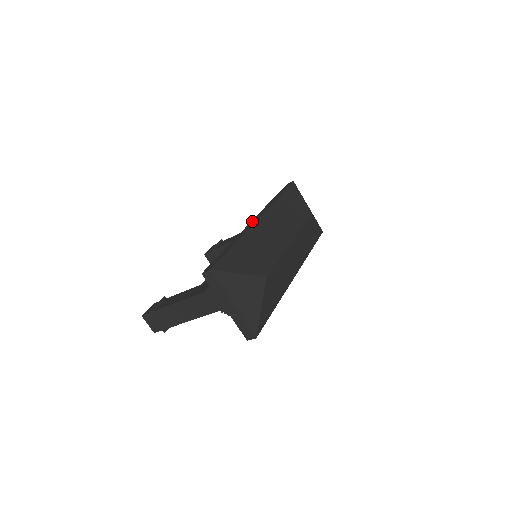
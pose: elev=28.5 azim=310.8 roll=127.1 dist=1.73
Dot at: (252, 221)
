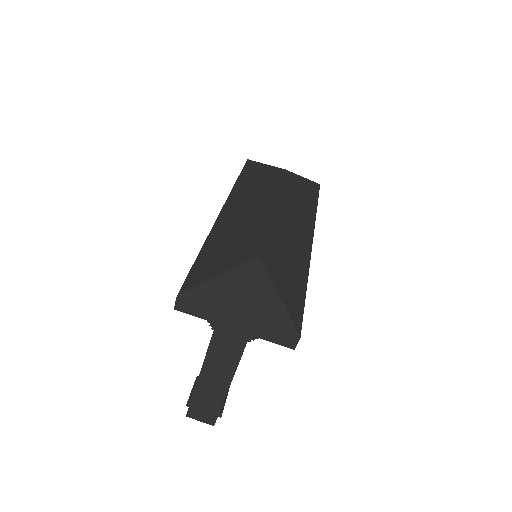
Dot at: occluded
